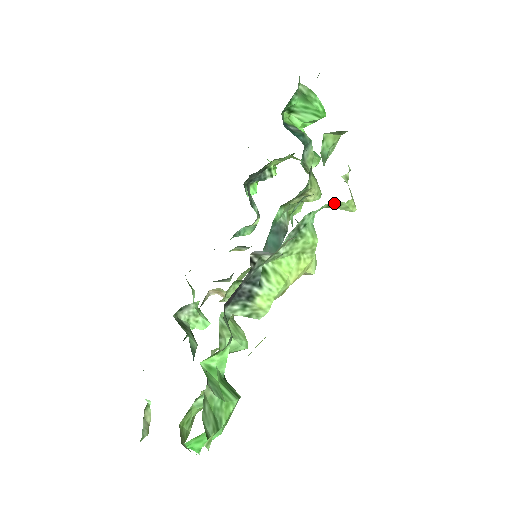
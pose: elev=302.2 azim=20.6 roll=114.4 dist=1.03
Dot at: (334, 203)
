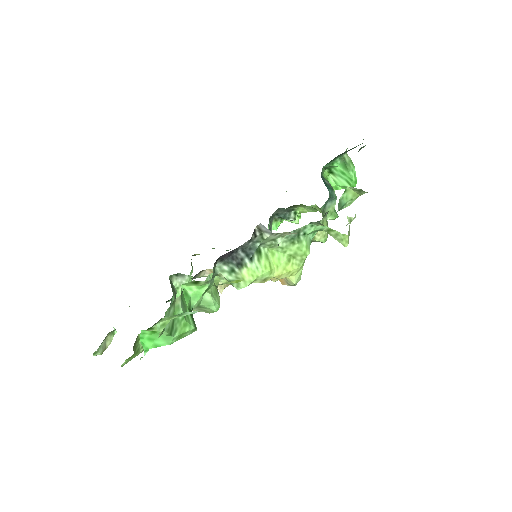
Dot at: (333, 230)
